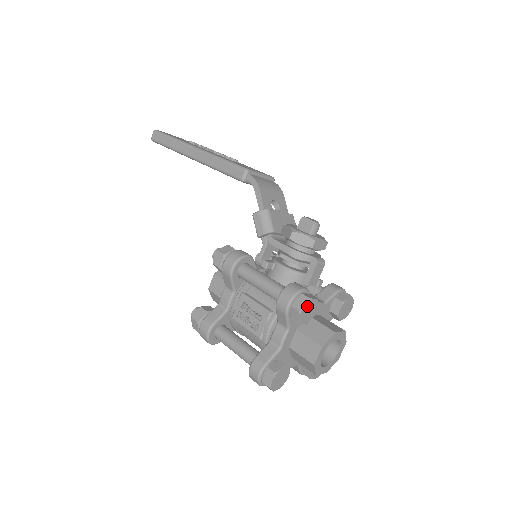
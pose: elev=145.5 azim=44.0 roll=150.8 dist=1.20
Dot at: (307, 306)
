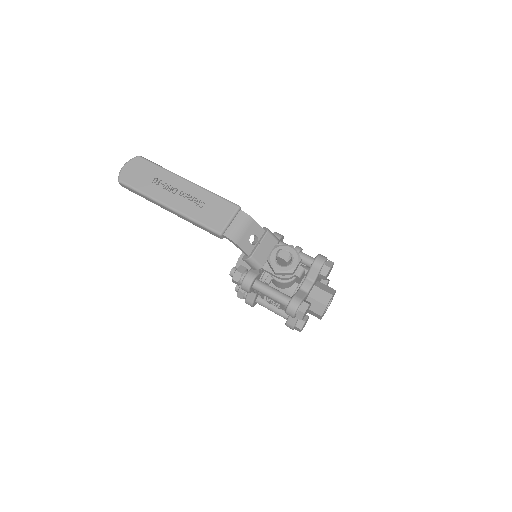
Dot at: (304, 315)
